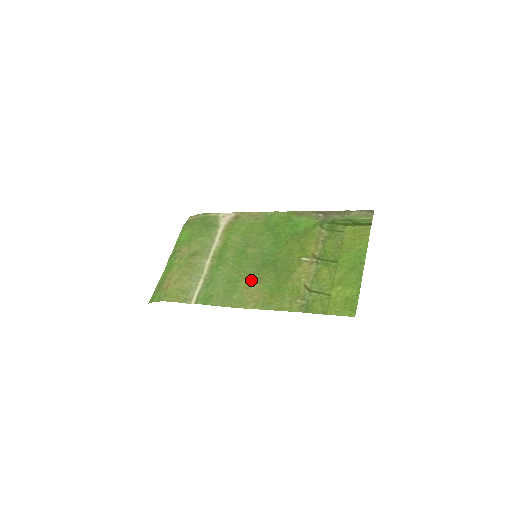
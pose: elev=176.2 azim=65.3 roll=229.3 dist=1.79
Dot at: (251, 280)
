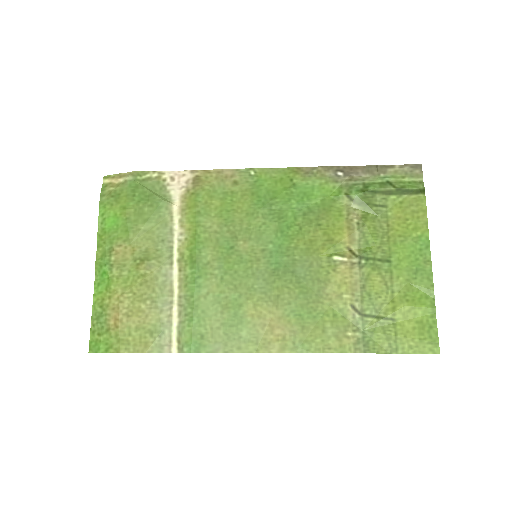
Dot at: (261, 301)
